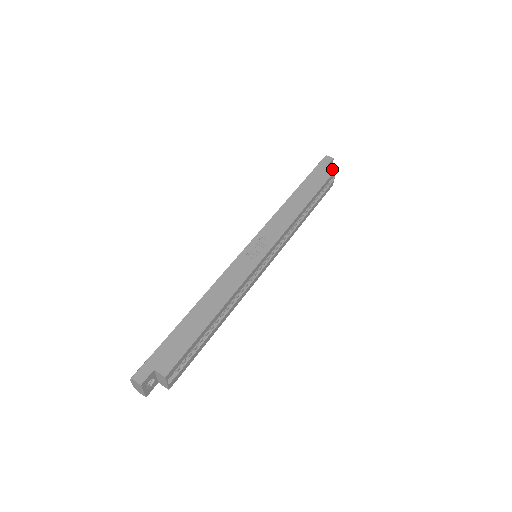
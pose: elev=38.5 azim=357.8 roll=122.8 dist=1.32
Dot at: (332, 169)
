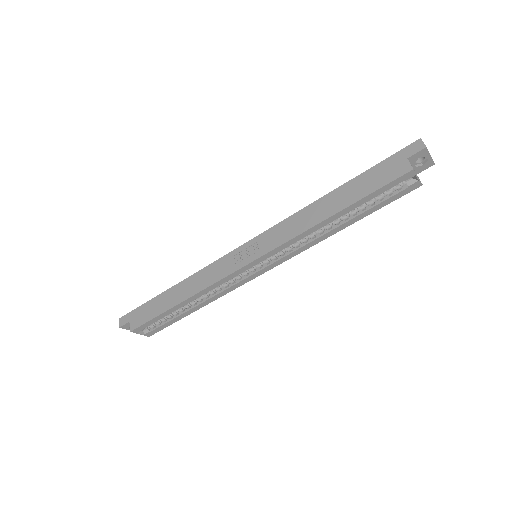
Dot at: (406, 168)
